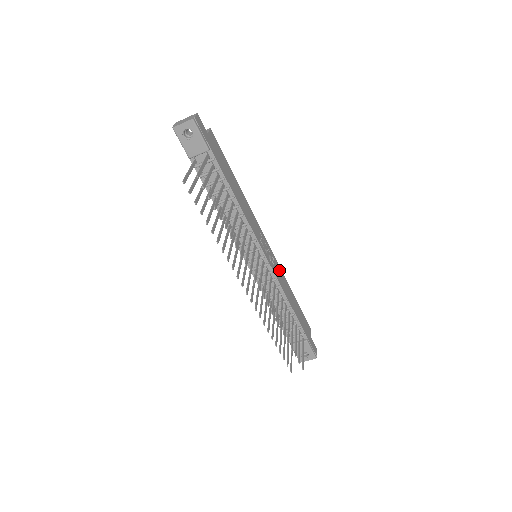
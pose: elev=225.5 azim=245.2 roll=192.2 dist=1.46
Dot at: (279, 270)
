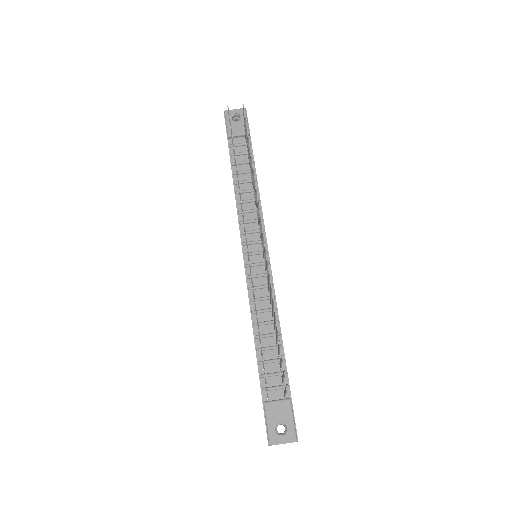
Dot at: occluded
